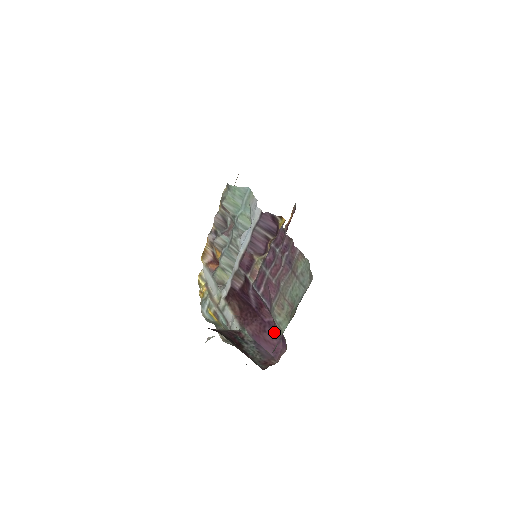
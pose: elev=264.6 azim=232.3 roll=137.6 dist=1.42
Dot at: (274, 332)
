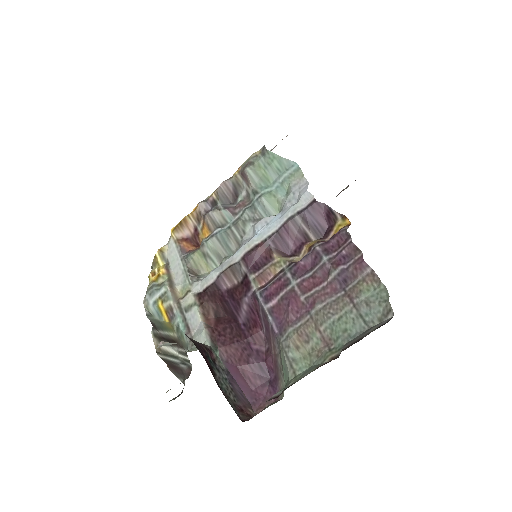
Dot at: (262, 368)
